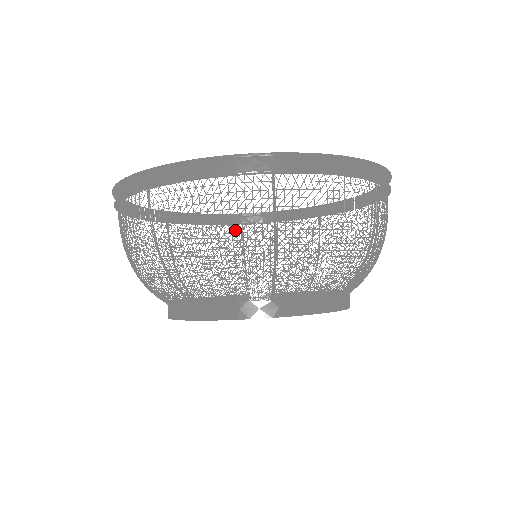
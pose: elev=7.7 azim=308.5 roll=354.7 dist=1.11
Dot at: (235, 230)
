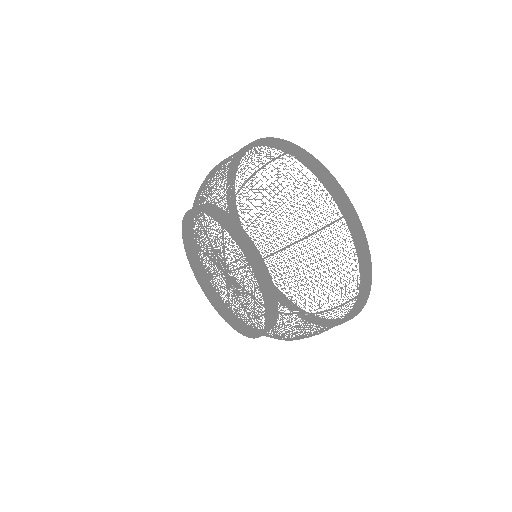
Dot at: occluded
